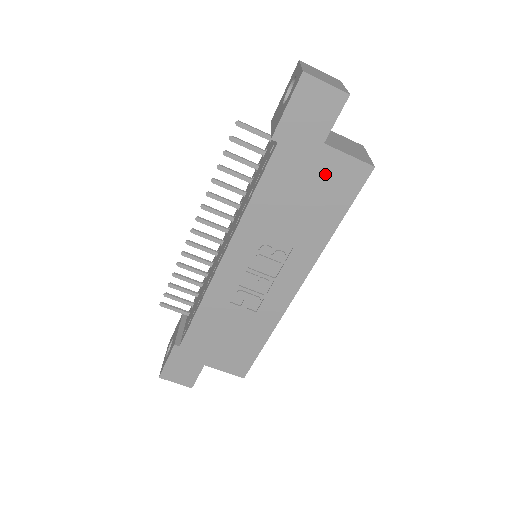
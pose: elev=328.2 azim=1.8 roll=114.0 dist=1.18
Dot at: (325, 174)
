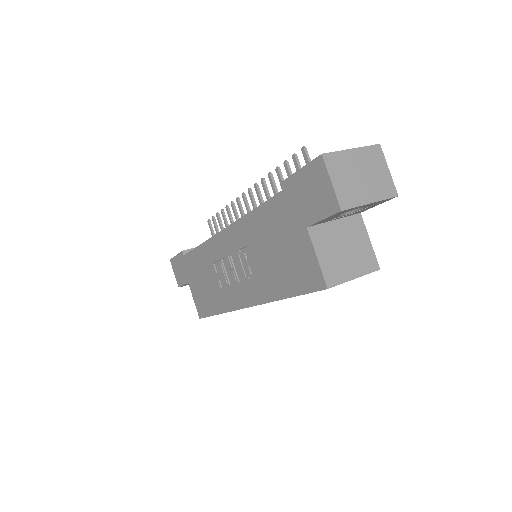
Dot at: (296, 251)
